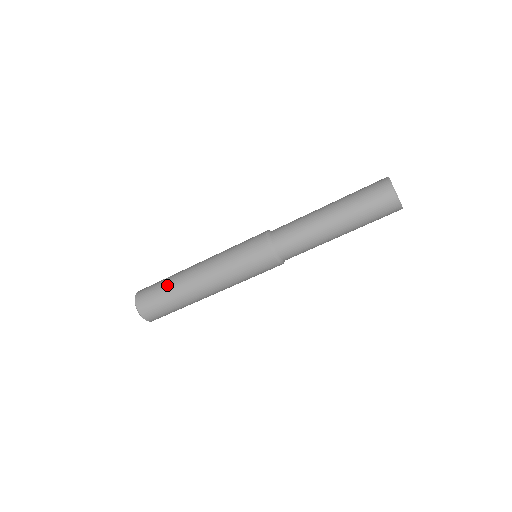
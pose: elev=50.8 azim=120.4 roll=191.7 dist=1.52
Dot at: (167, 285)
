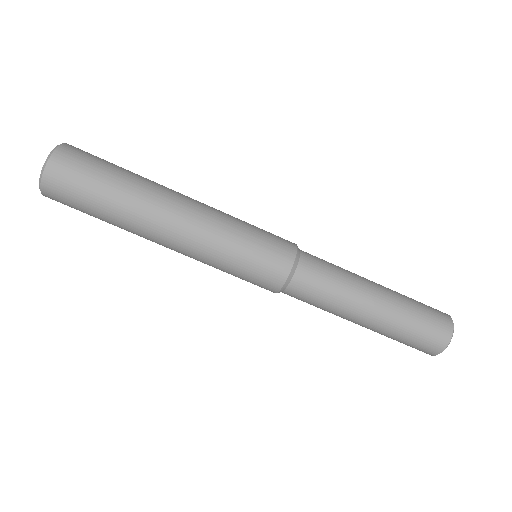
Dot at: occluded
